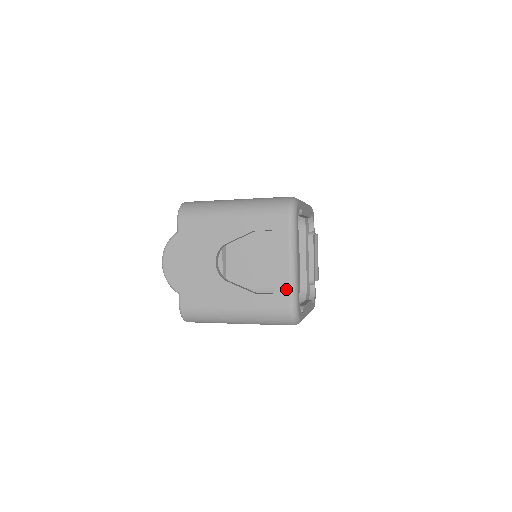
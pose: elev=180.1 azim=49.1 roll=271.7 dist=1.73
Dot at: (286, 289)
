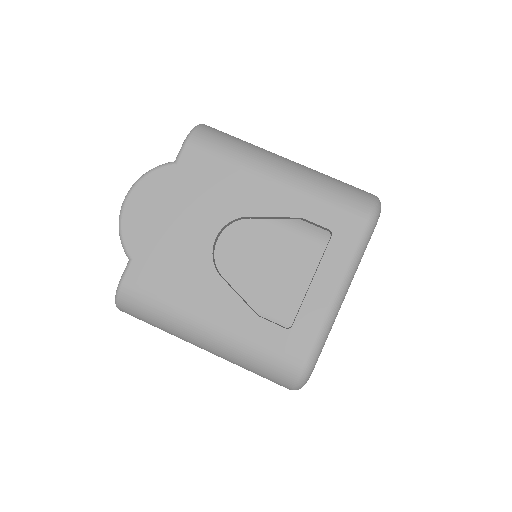
Dot at: (312, 331)
